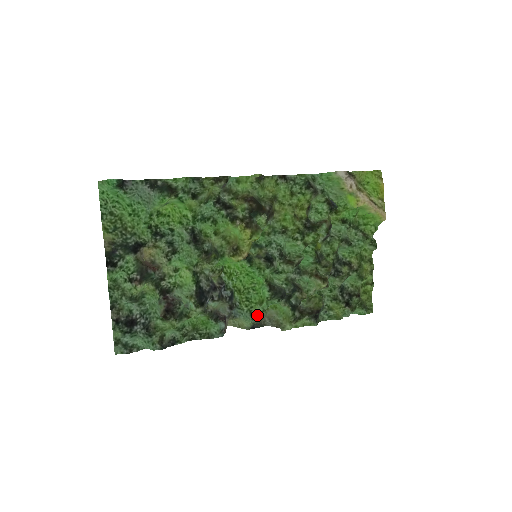
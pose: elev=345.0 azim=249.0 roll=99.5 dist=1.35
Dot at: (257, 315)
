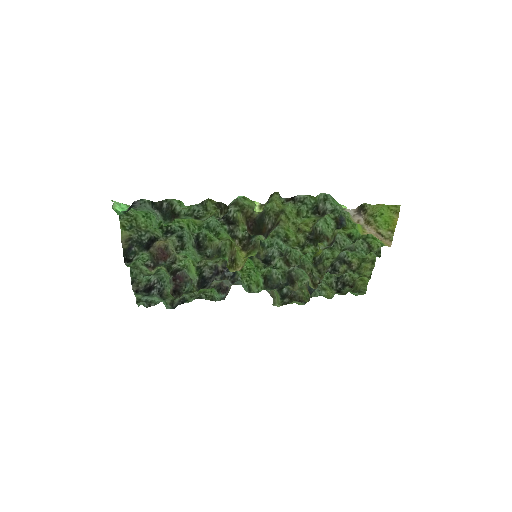
Dot at: (253, 292)
